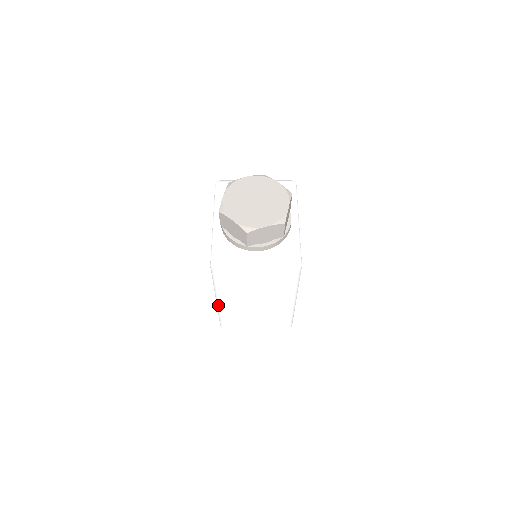
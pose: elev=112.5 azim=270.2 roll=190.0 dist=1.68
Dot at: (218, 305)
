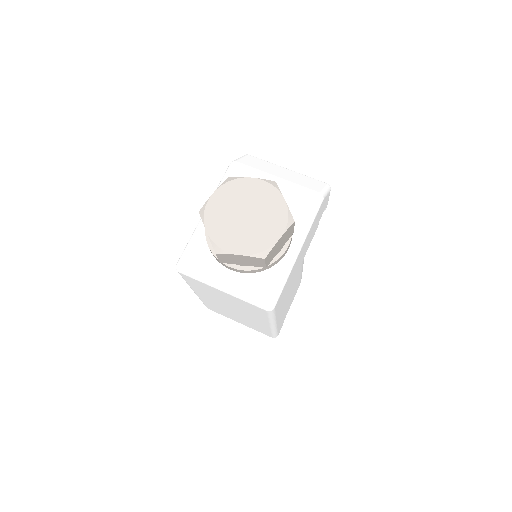
Dot at: (195, 293)
